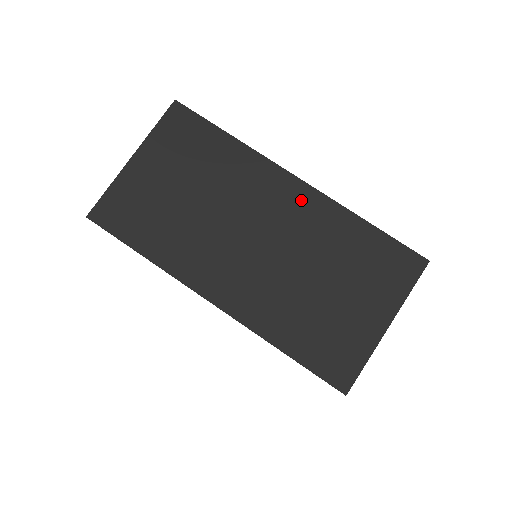
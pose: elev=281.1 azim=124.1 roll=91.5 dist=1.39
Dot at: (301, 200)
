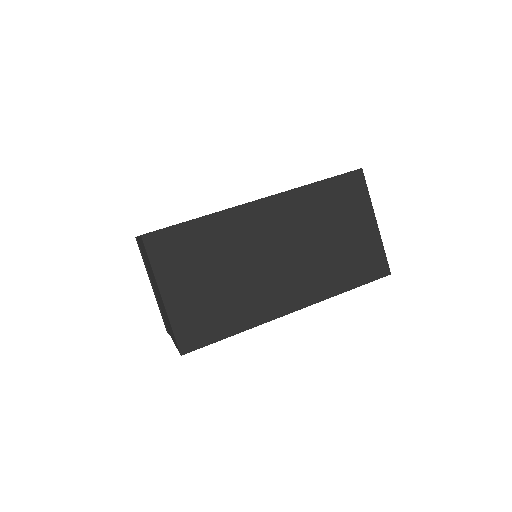
Dot at: (275, 210)
